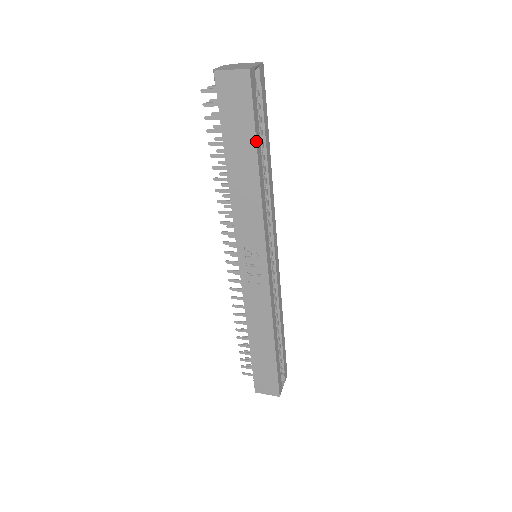
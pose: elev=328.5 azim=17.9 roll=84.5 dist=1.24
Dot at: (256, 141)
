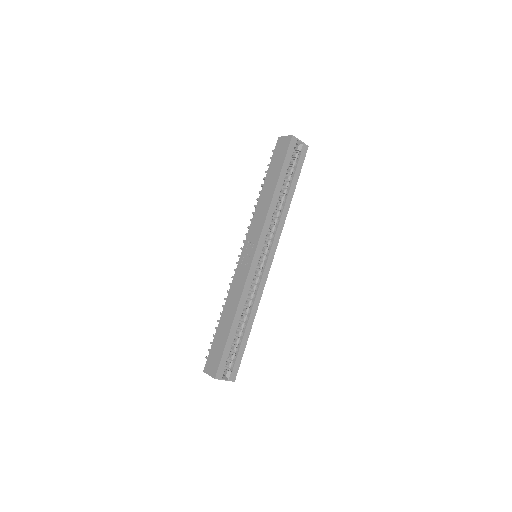
Dot at: (281, 172)
